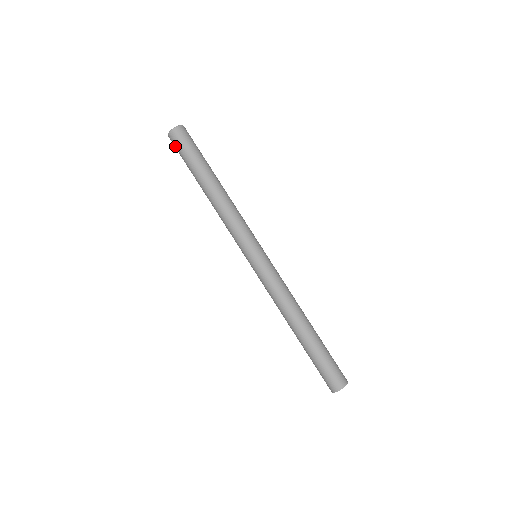
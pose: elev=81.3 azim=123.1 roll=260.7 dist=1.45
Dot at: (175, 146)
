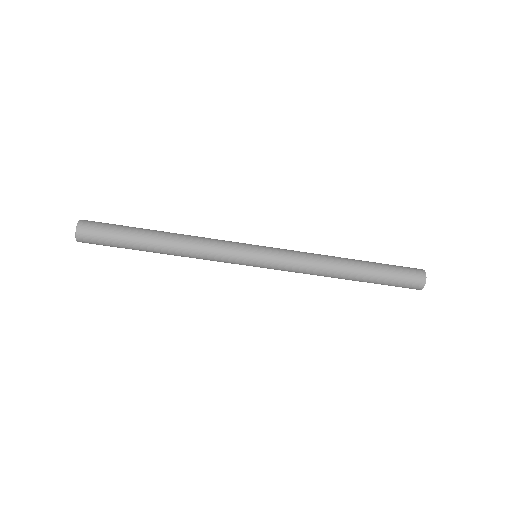
Dot at: occluded
